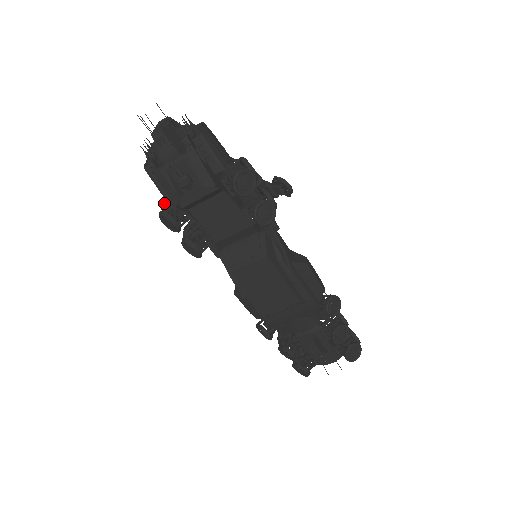
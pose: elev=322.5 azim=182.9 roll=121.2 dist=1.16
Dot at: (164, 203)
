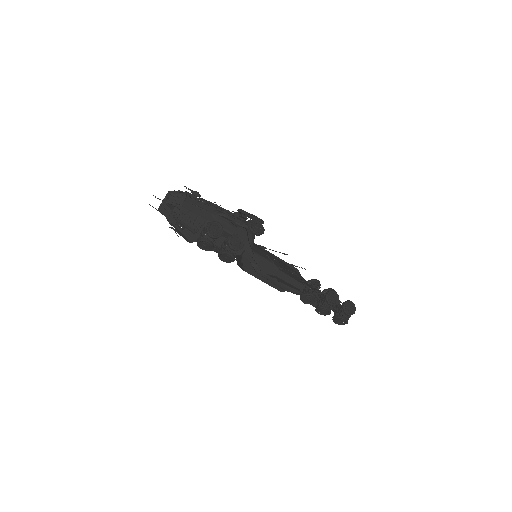
Dot at: occluded
